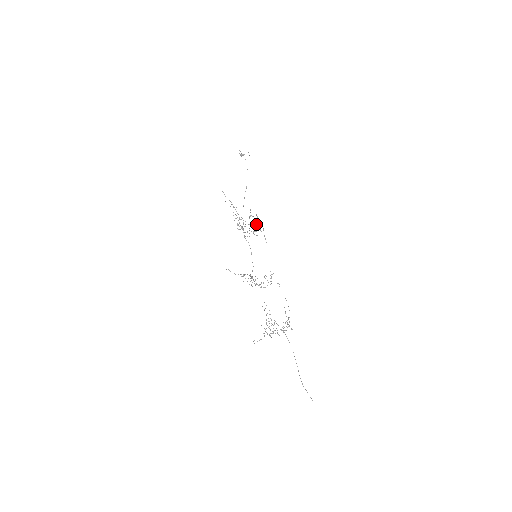
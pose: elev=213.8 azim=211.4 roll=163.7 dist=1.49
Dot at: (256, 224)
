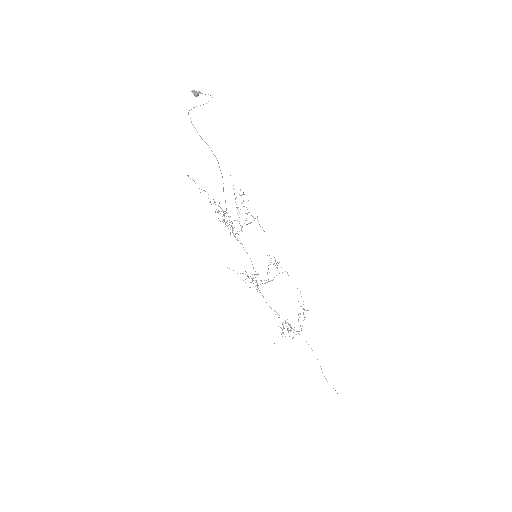
Dot at: occluded
